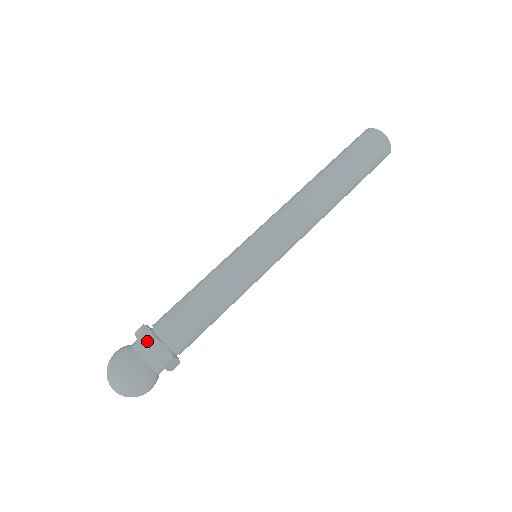
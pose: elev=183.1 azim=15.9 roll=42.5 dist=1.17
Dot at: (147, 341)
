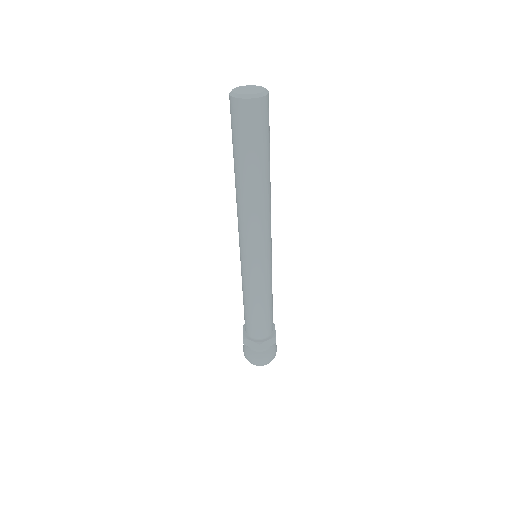
Dot at: (243, 341)
